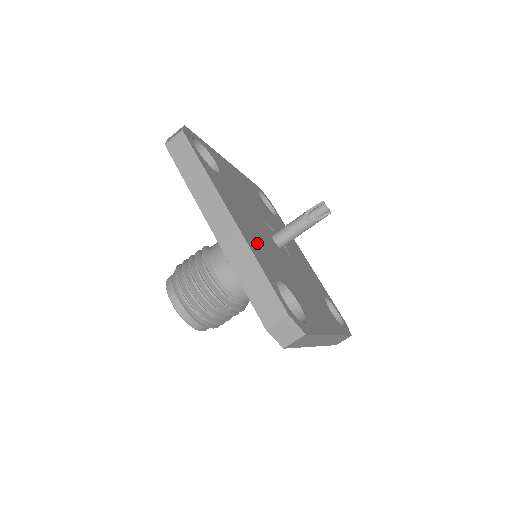
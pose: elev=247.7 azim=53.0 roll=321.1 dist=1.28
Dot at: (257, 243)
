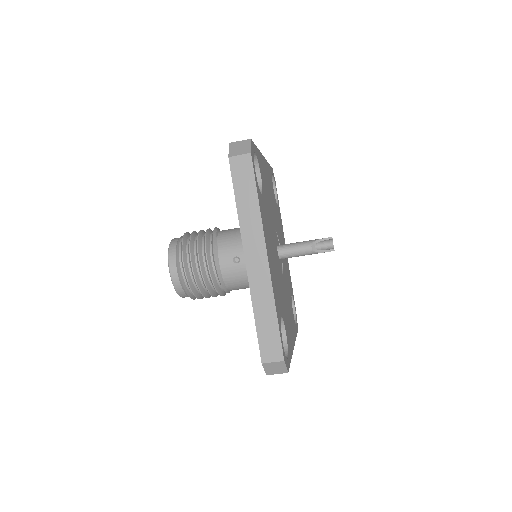
Dot at: (275, 278)
